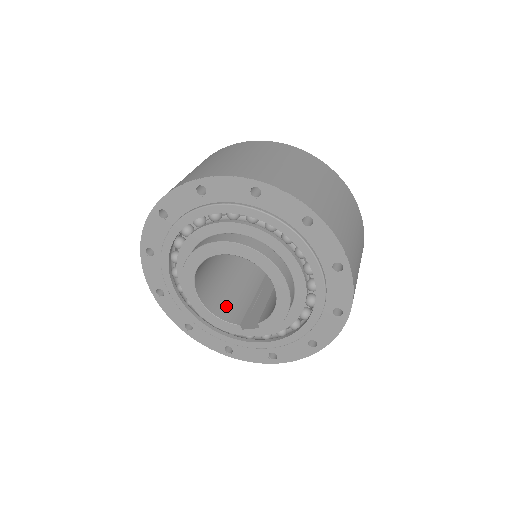
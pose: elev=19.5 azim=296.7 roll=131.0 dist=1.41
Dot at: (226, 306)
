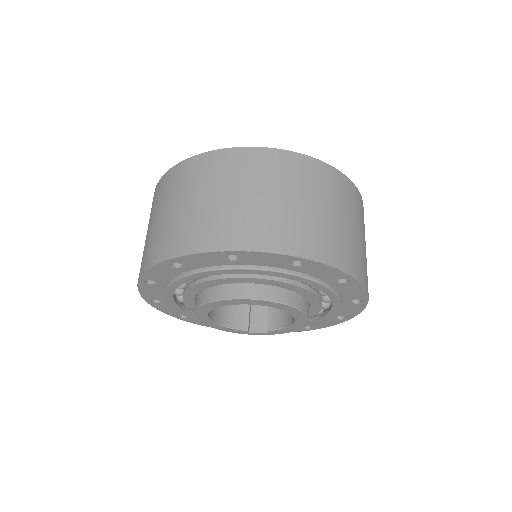
Dot at: (229, 309)
